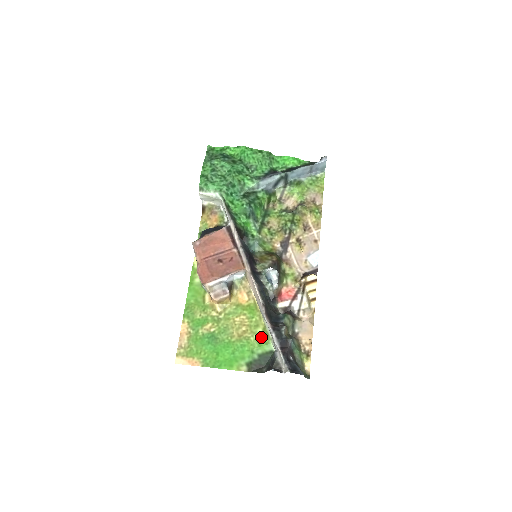
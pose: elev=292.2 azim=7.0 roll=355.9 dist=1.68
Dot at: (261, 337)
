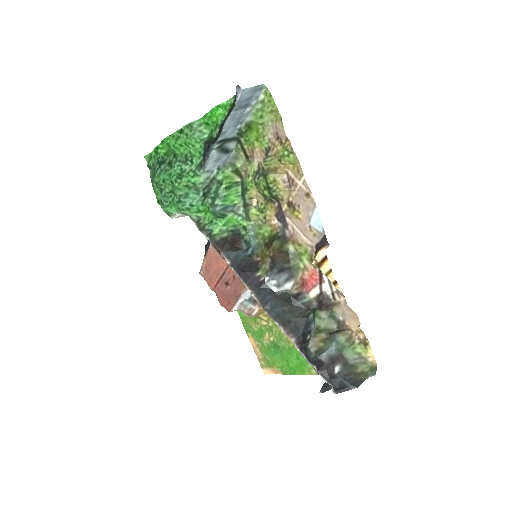
Dot at: occluded
